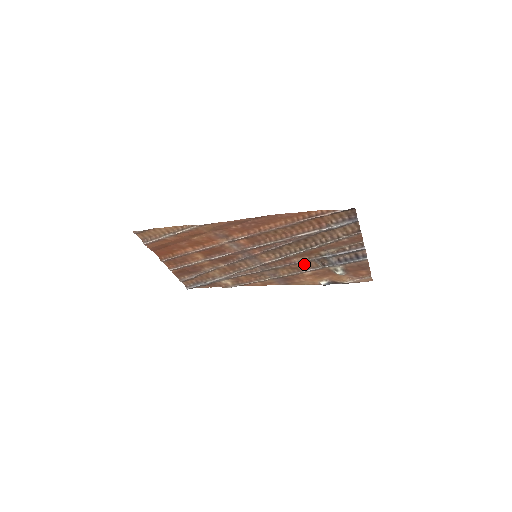
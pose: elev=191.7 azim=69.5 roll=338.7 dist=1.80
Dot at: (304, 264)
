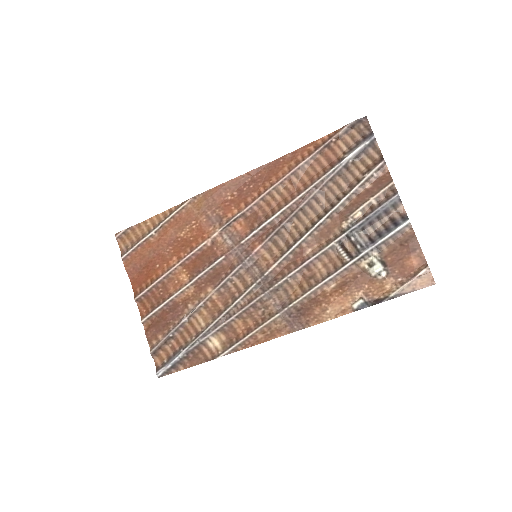
Dot at: (323, 265)
